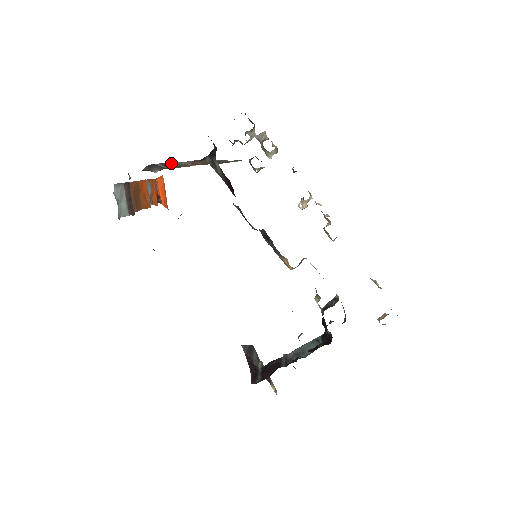
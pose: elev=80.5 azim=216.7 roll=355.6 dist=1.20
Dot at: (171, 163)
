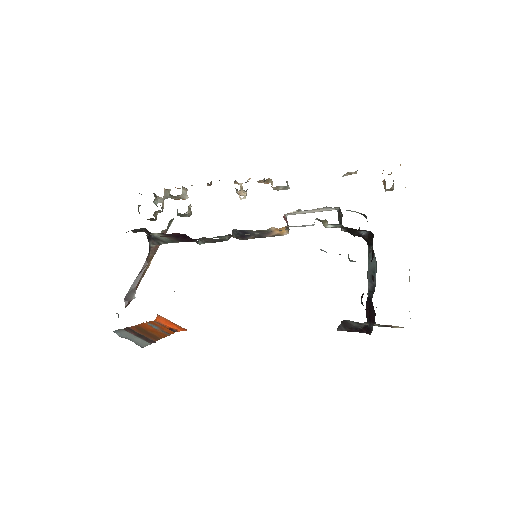
Dot at: (136, 279)
